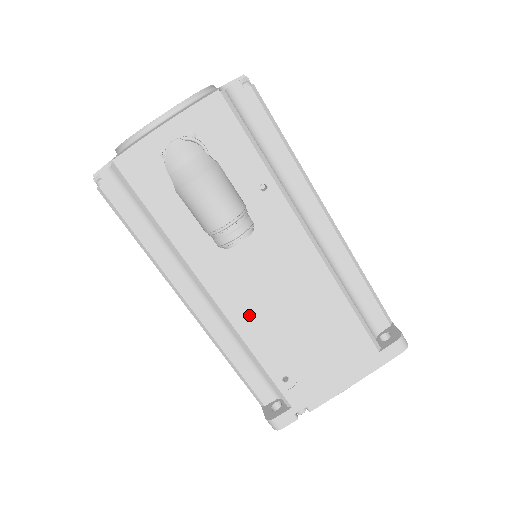
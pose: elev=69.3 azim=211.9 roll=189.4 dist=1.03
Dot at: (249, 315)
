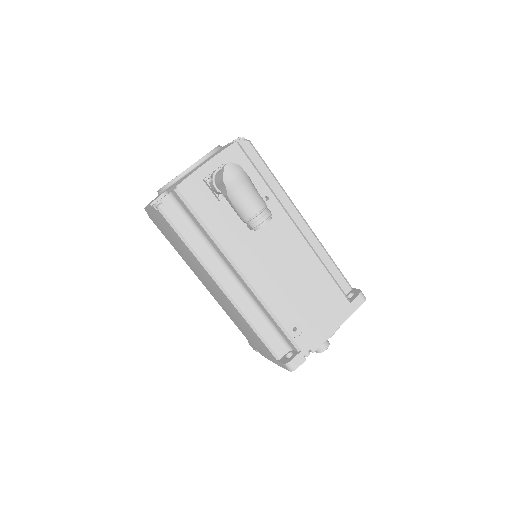
Dot at: (267, 284)
